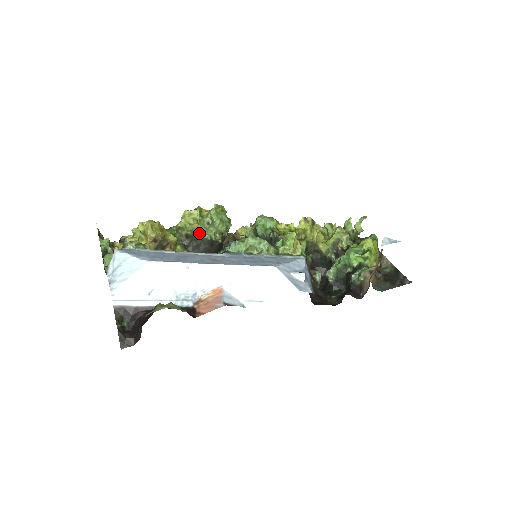
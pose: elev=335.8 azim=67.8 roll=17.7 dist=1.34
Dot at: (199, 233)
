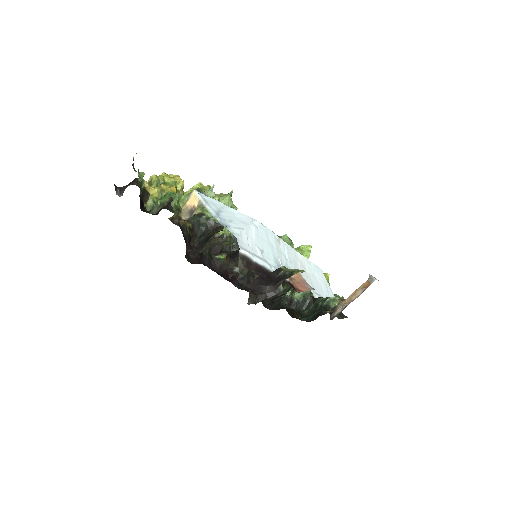
Dot at: (205, 212)
